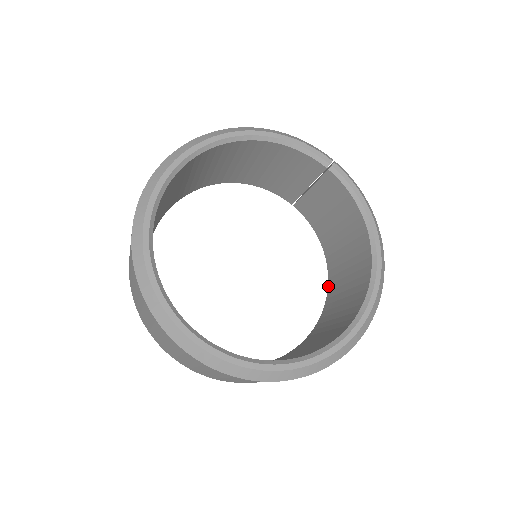
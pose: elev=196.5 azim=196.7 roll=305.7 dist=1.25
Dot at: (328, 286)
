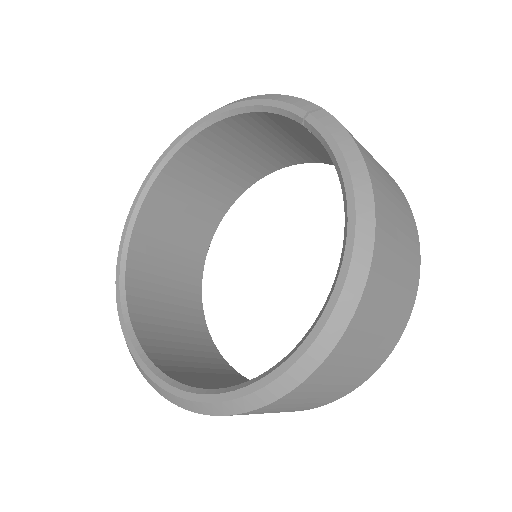
Dot at: occluded
